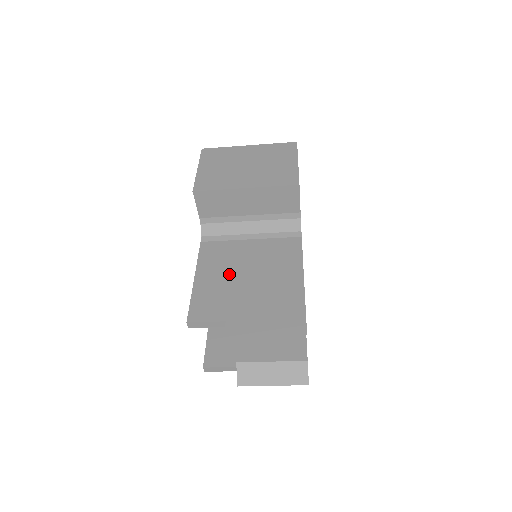
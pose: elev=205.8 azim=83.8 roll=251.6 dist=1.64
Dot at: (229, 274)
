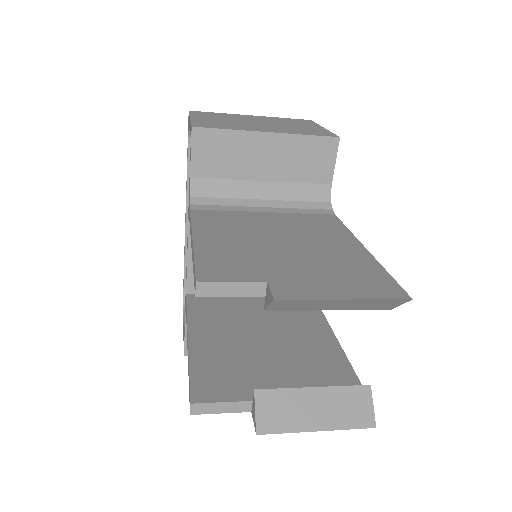
Dot at: (248, 237)
